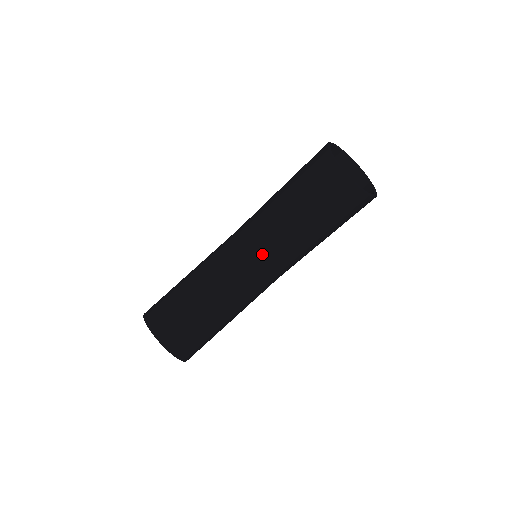
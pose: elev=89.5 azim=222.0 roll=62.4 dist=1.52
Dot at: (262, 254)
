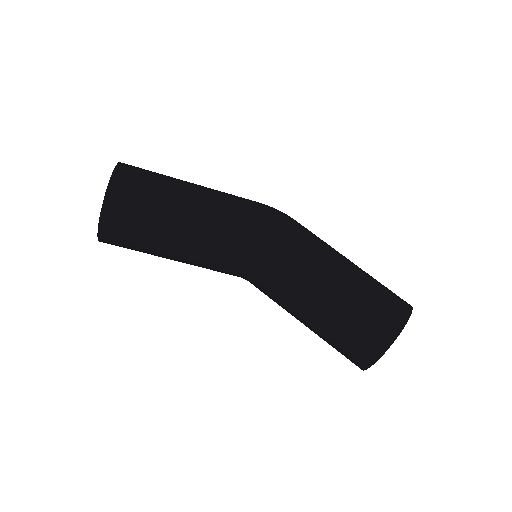
Dot at: (259, 280)
